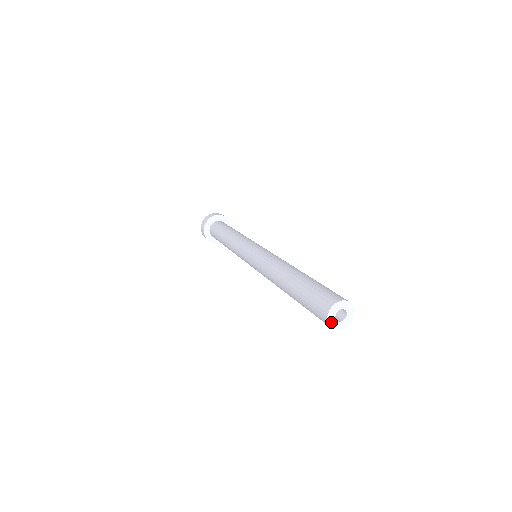
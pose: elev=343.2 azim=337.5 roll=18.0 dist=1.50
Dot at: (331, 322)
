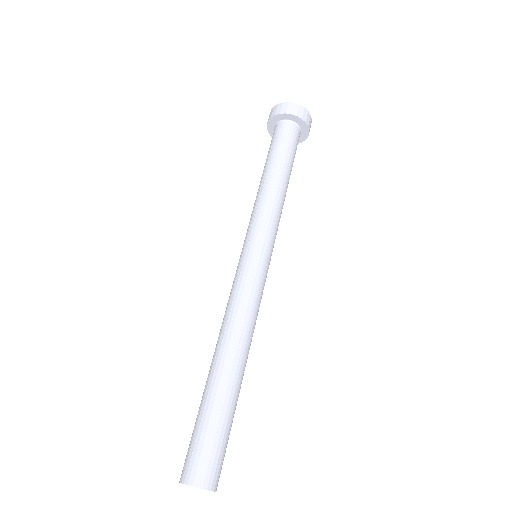
Dot at: occluded
